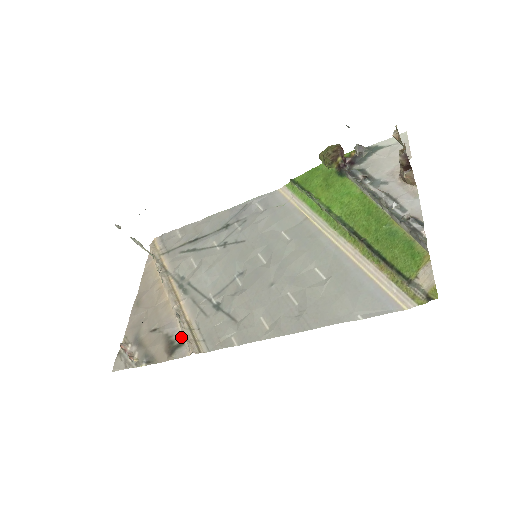
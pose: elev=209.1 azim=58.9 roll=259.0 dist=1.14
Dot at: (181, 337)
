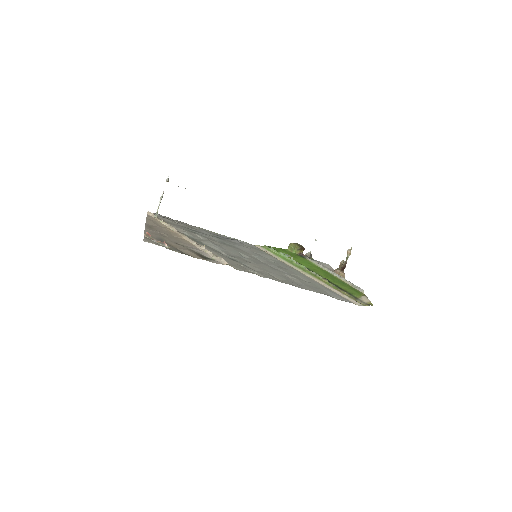
Dot at: (210, 256)
